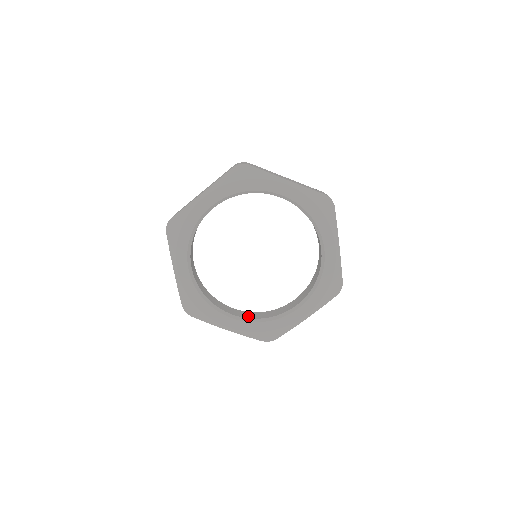
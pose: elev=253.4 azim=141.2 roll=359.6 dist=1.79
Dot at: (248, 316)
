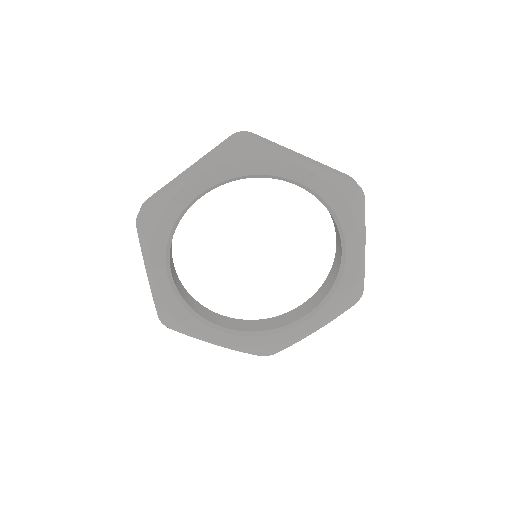
Dot at: (242, 327)
